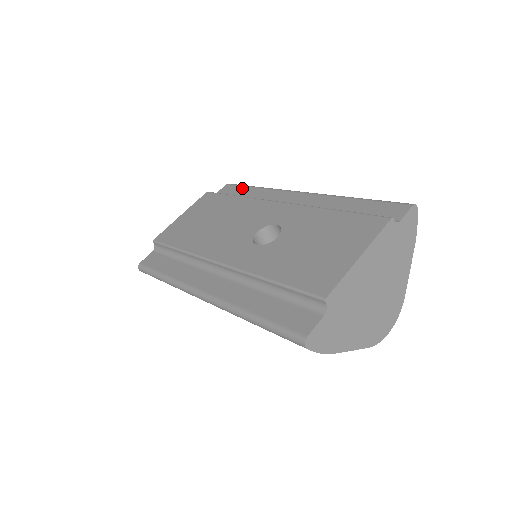
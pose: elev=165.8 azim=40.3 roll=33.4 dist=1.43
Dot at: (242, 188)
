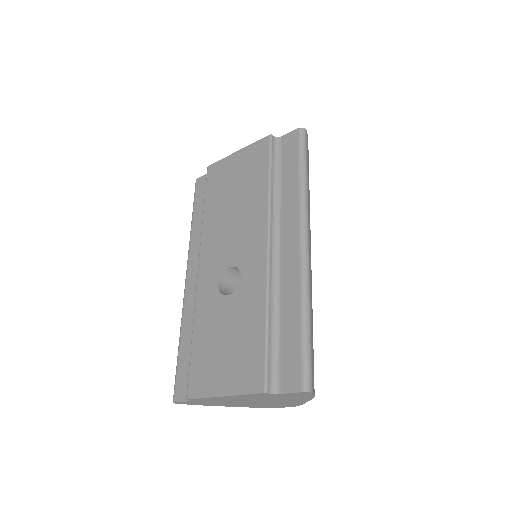
Dot at: (294, 159)
